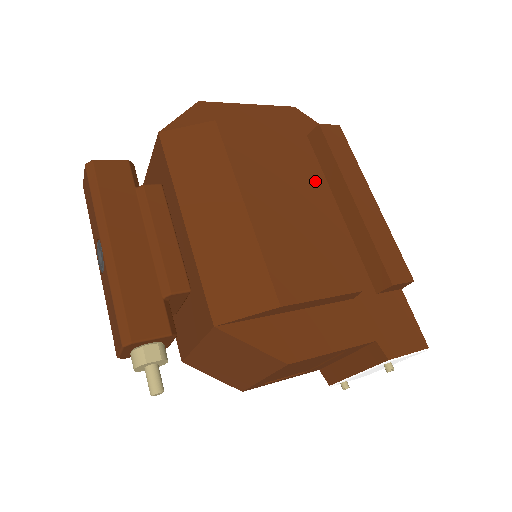
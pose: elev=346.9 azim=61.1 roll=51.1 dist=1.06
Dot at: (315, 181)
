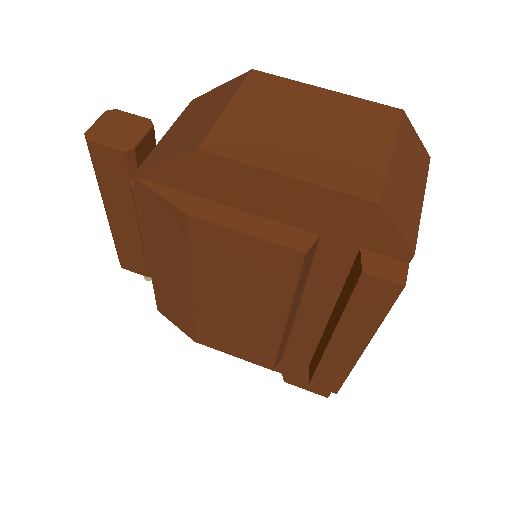
Dot at: (320, 290)
